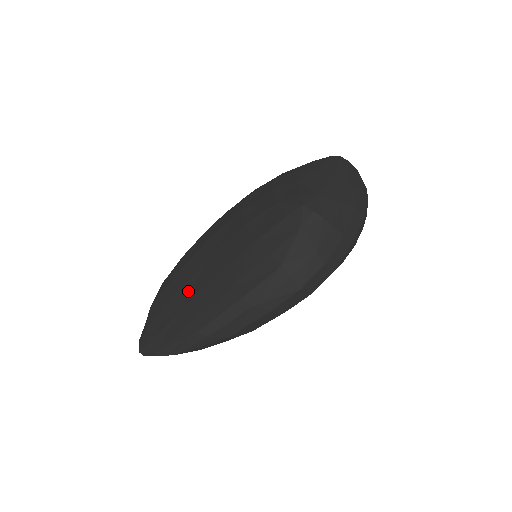
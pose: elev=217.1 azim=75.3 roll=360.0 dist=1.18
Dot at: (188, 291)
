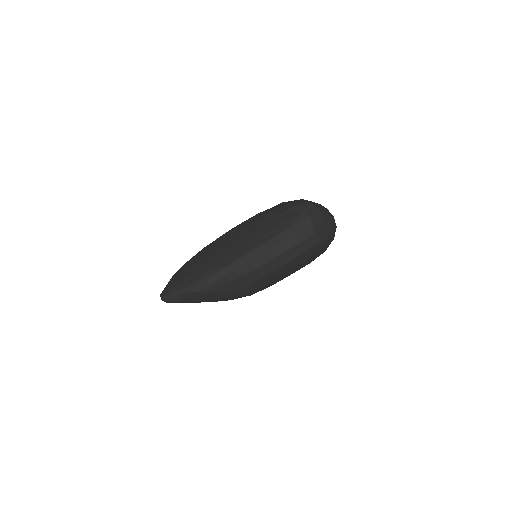
Dot at: (215, 253)
